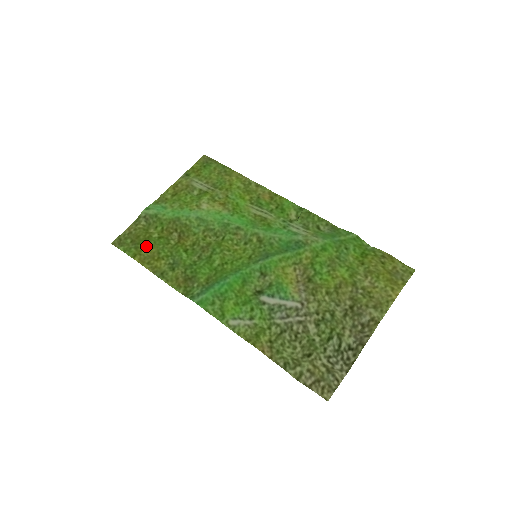
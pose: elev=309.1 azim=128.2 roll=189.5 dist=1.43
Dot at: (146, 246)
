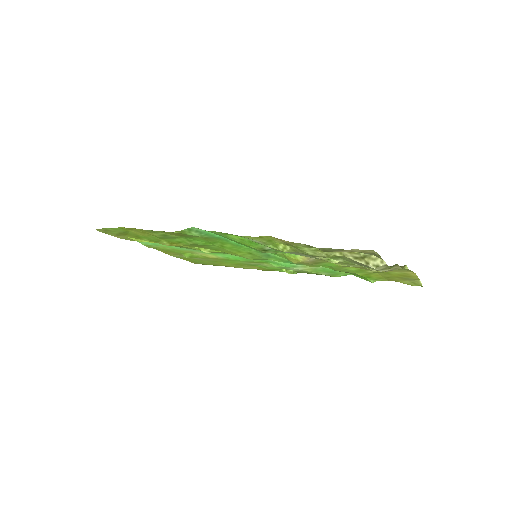
Dot at: (136, 233)
